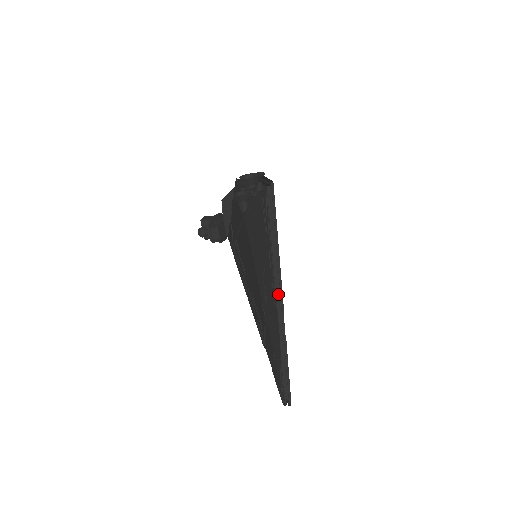
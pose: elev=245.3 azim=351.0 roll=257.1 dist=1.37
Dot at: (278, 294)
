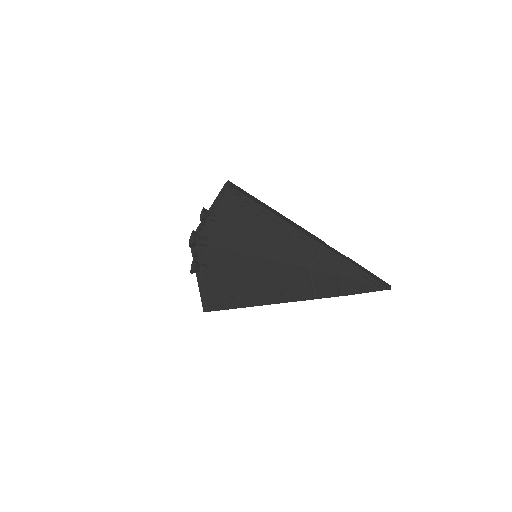
Dot at: (312, 236)
